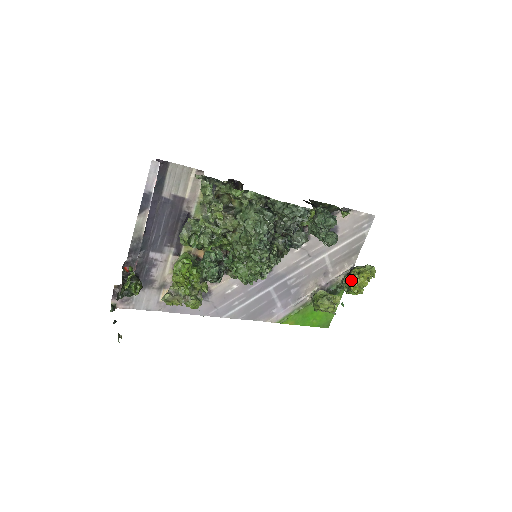
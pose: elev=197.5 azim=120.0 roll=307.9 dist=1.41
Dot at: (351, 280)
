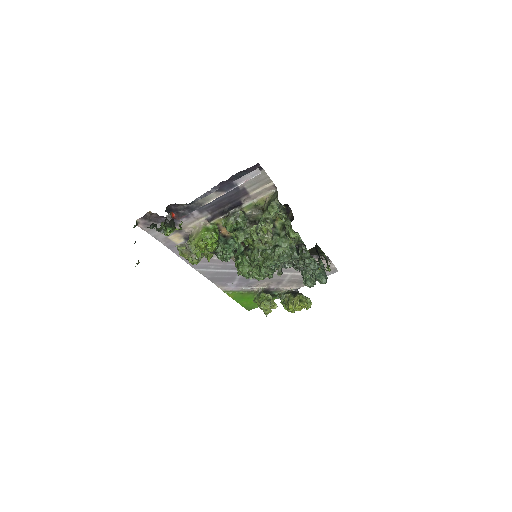
Dot at: (292, 301)
